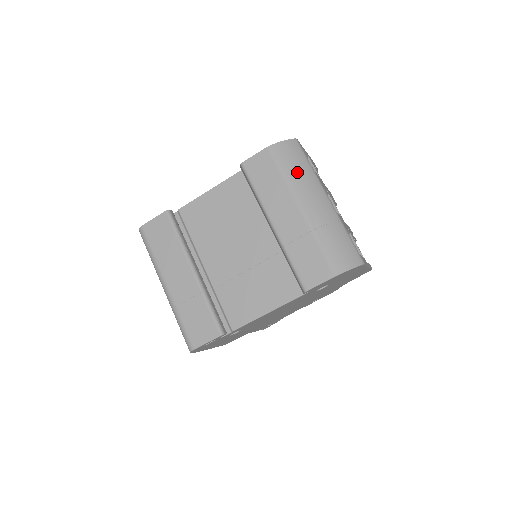
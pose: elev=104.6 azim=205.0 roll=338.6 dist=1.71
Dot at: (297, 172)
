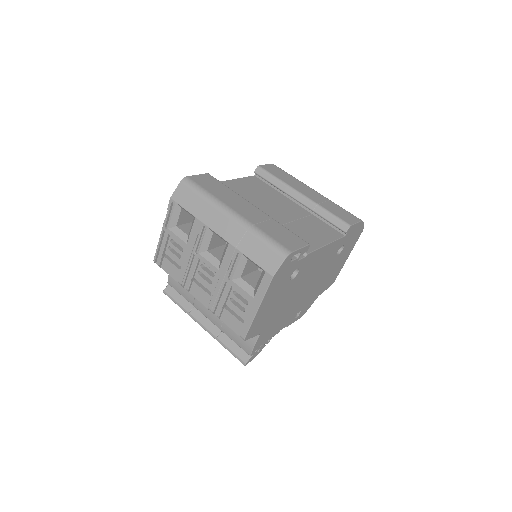
Dot at: occluded
